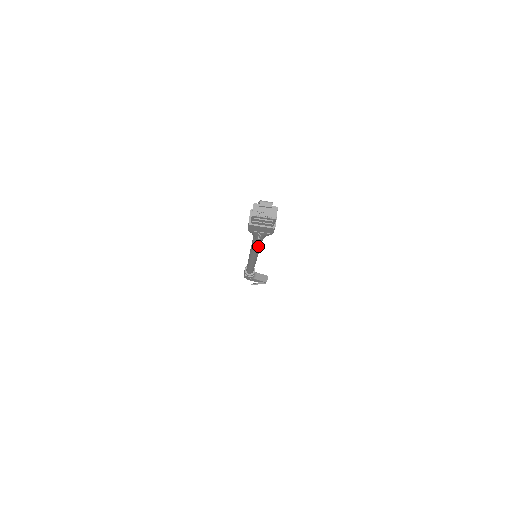
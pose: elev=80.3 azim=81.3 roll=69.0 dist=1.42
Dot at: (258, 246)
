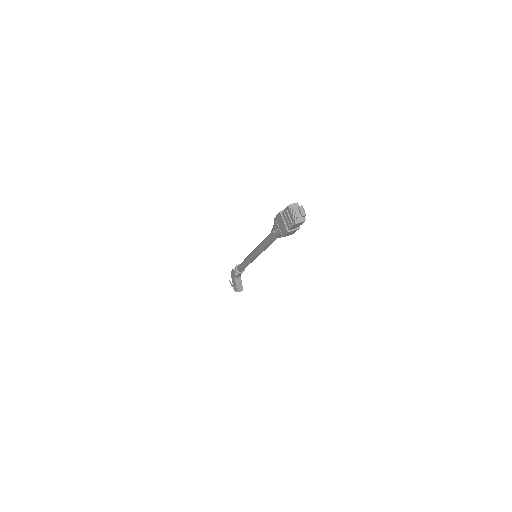
Dot at: (266, 243)
